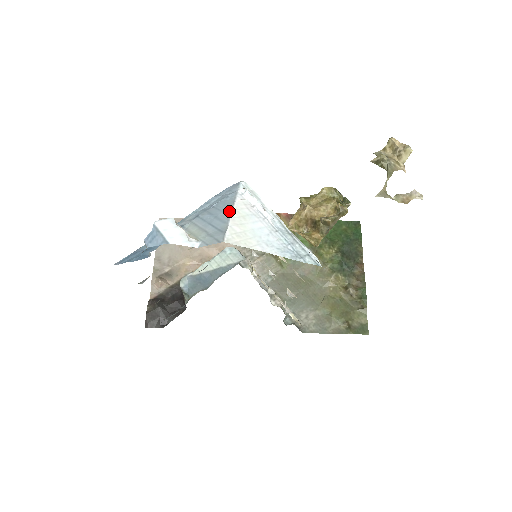
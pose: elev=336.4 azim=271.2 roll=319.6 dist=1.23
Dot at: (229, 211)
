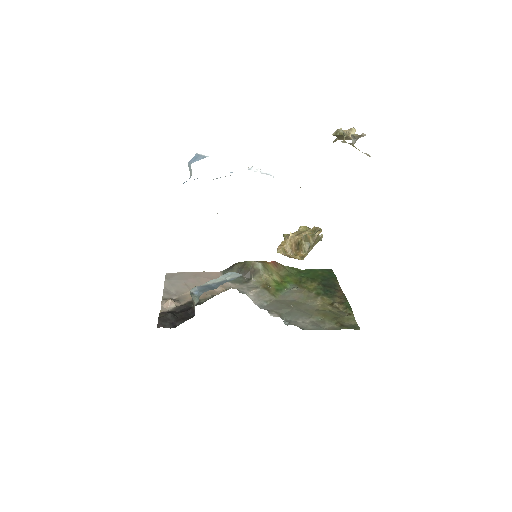
Dot at: occluded
